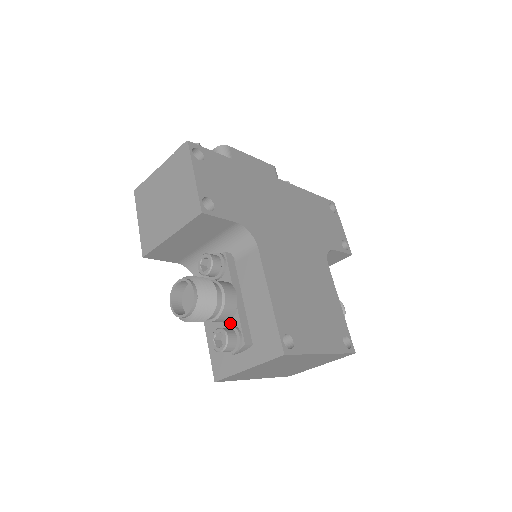
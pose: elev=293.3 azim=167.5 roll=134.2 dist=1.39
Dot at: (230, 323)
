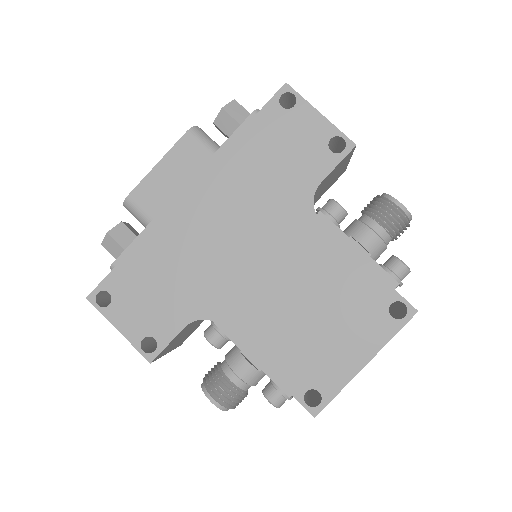
Dot at: occluded
